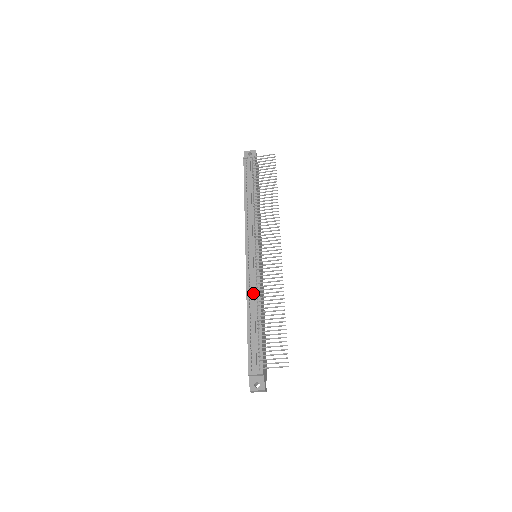
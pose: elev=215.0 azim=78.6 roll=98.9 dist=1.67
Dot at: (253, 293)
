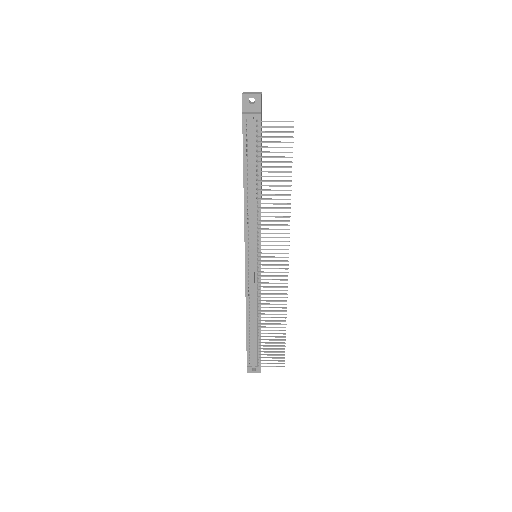
Dot at: (253, 305)
